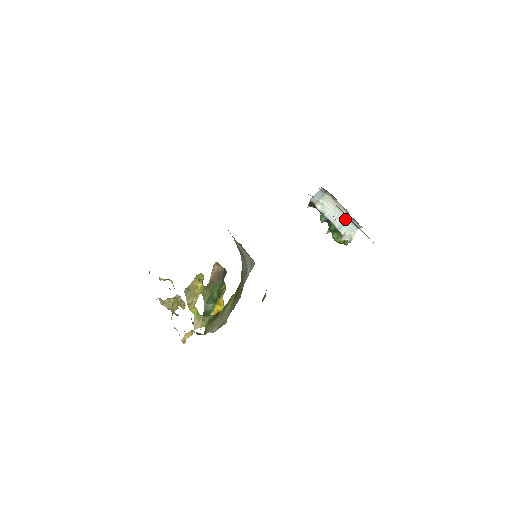
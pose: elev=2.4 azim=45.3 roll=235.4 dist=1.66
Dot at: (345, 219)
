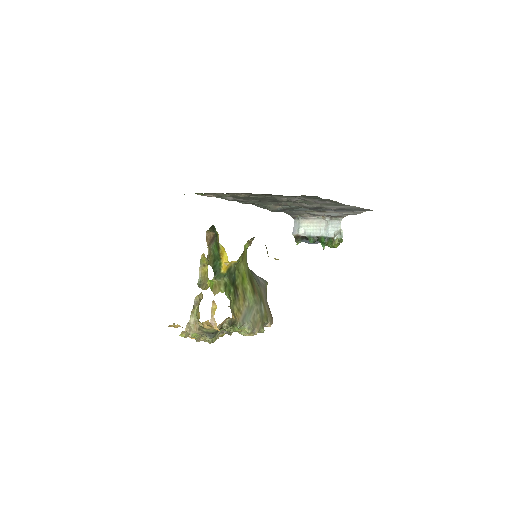
Dot at: (326, 225)
